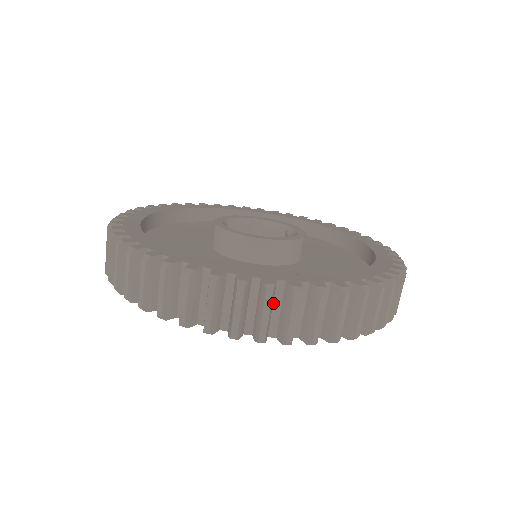
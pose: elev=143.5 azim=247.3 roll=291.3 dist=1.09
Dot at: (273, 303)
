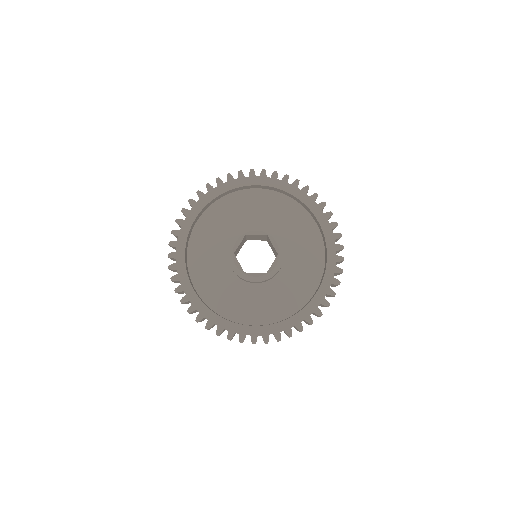
Dot at: occluded
